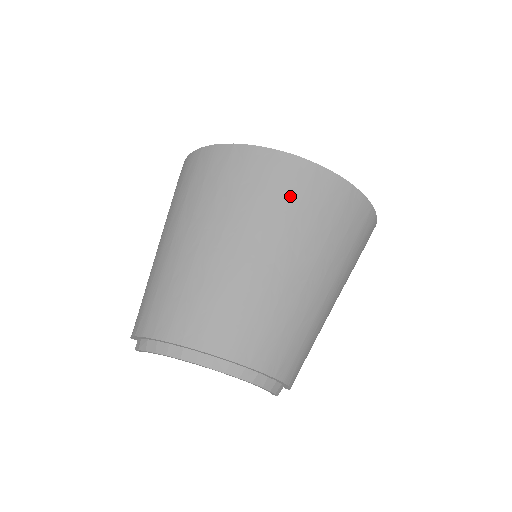
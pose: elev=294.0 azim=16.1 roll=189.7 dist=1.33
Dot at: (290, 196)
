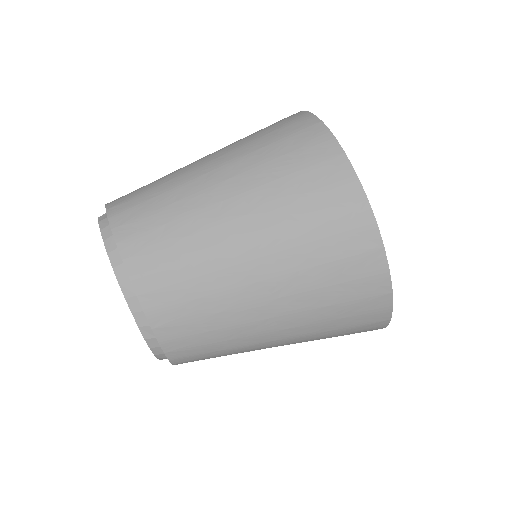
Dot at: (331, 248)
